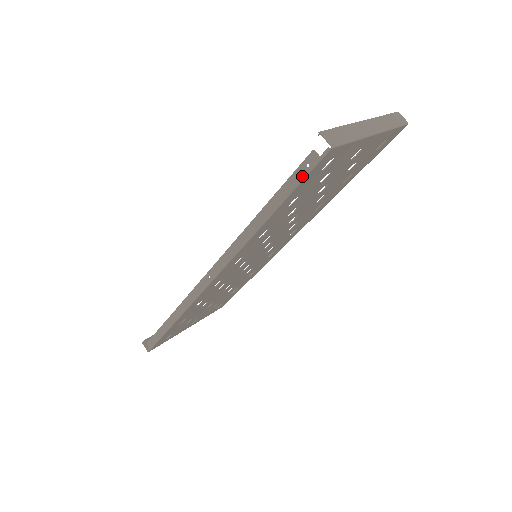
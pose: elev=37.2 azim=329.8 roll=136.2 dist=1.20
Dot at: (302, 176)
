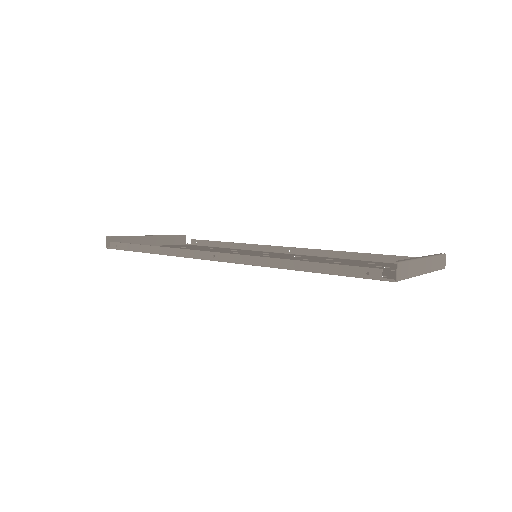
Dot at: (356, 275)
